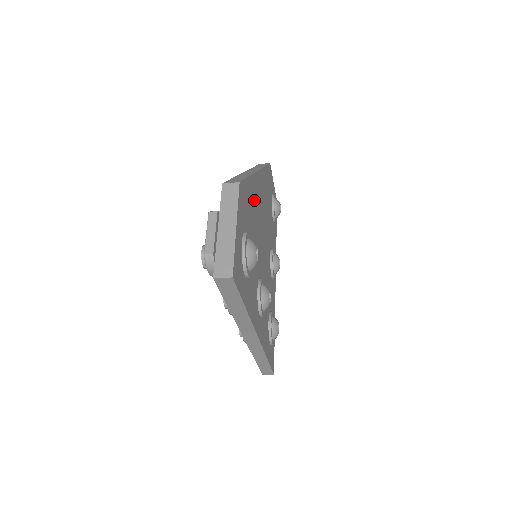
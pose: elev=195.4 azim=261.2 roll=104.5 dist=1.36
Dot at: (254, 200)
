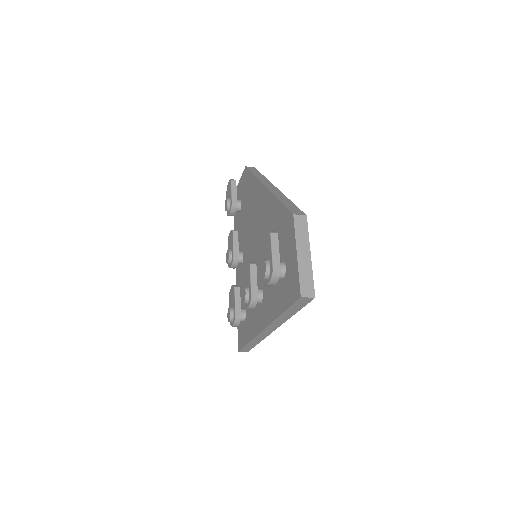
Dot at: occluded
